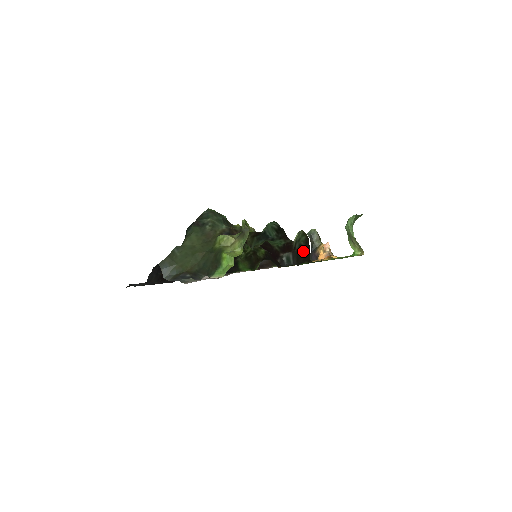
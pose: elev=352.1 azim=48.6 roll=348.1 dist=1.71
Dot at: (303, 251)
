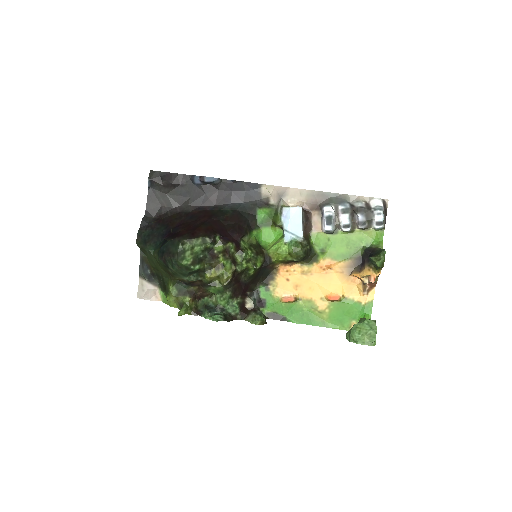
Dot at: (264, 315)
